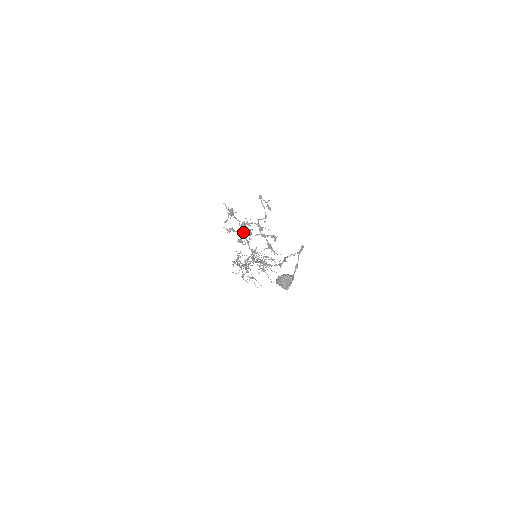
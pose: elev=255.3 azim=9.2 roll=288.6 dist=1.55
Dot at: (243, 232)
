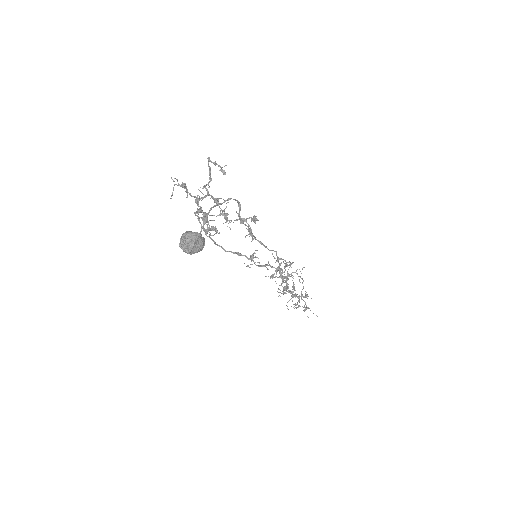
Dot at: (198, 210)
